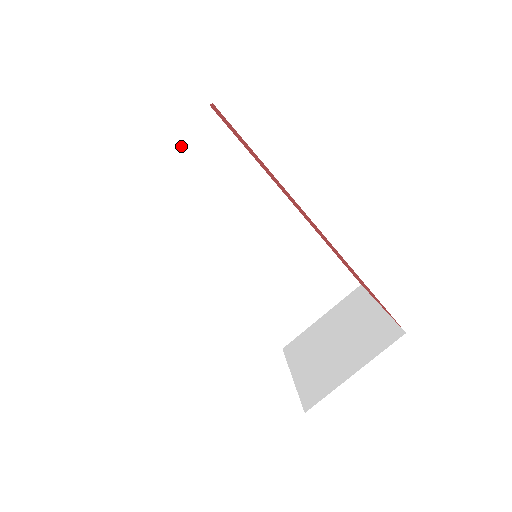
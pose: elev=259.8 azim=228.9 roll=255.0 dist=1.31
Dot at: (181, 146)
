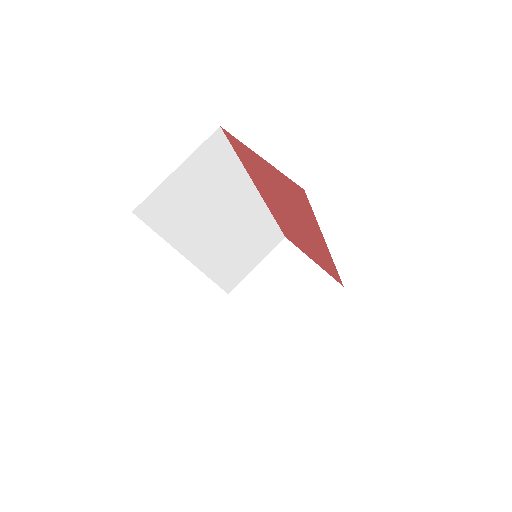
Dot at: (190, 166)
